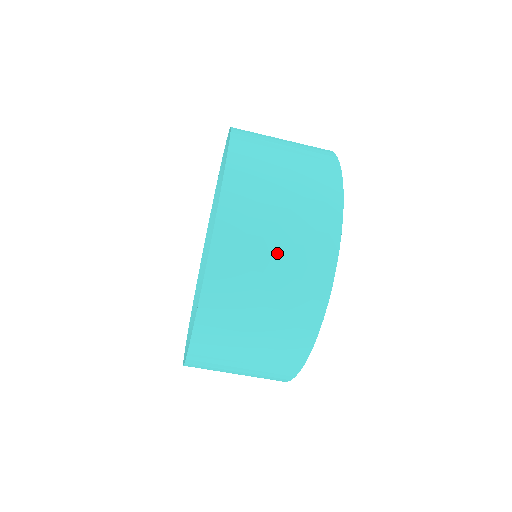
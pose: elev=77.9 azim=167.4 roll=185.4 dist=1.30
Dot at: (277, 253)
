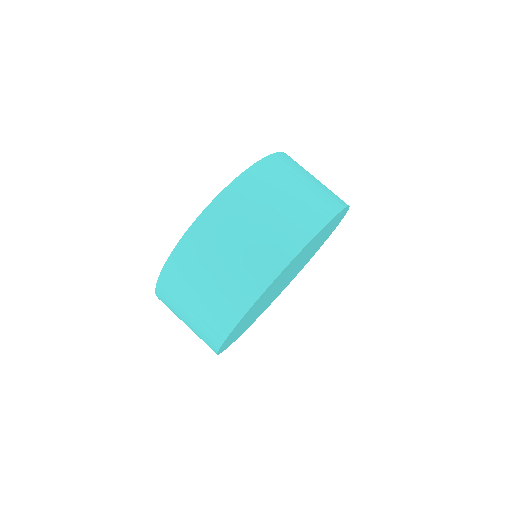
Dot at: (216, 274)
